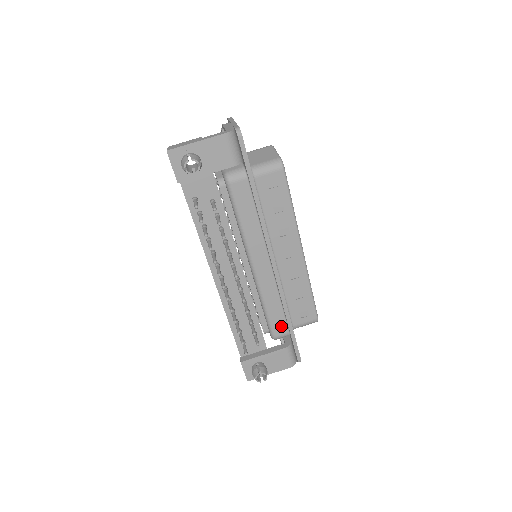
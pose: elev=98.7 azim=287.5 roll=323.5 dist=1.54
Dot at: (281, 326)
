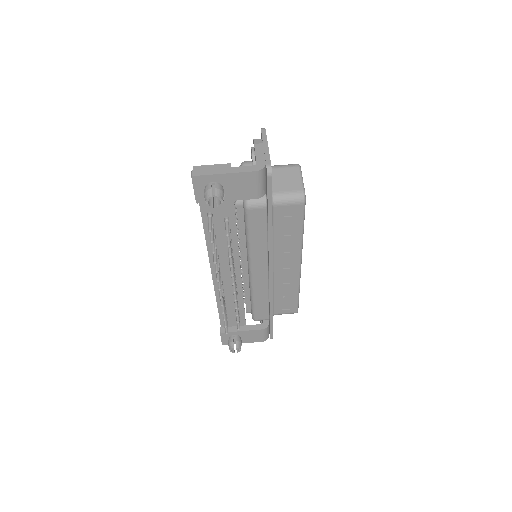
Dot at: (263, 314)
